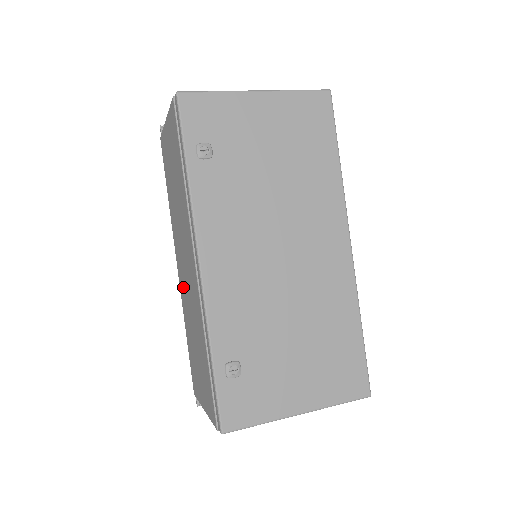
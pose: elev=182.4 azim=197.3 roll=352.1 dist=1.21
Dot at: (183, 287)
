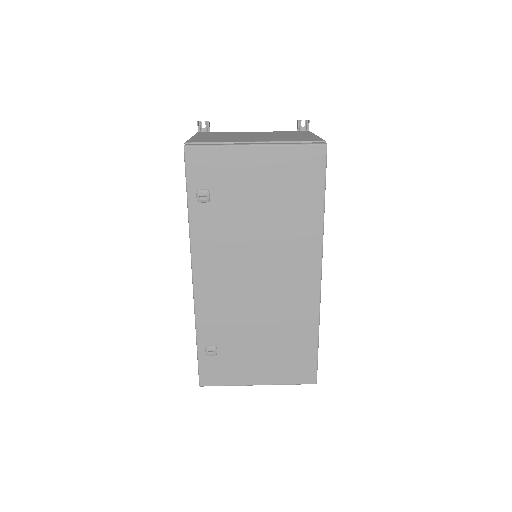
Dot at: occluded
